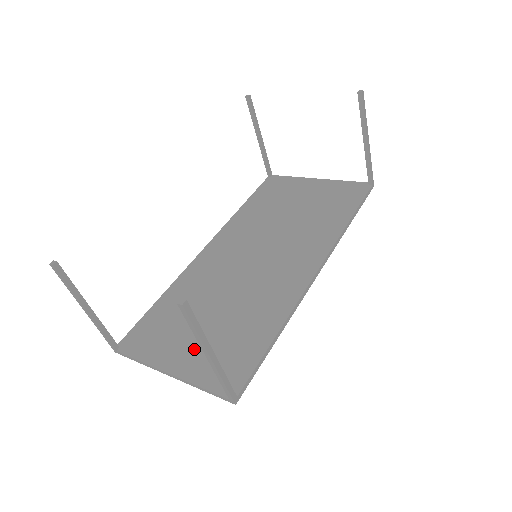
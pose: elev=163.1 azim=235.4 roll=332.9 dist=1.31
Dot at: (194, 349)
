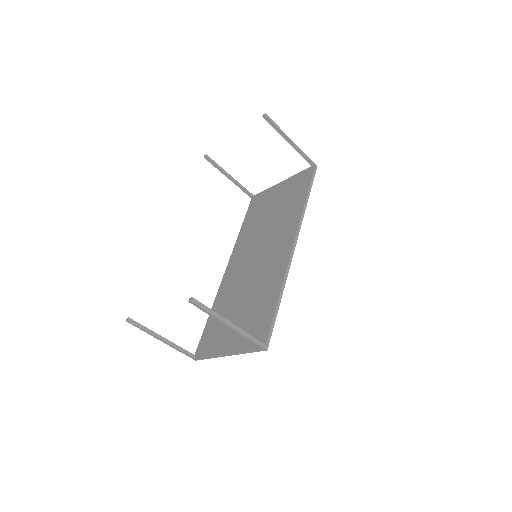
Dot at: (236, 333)
